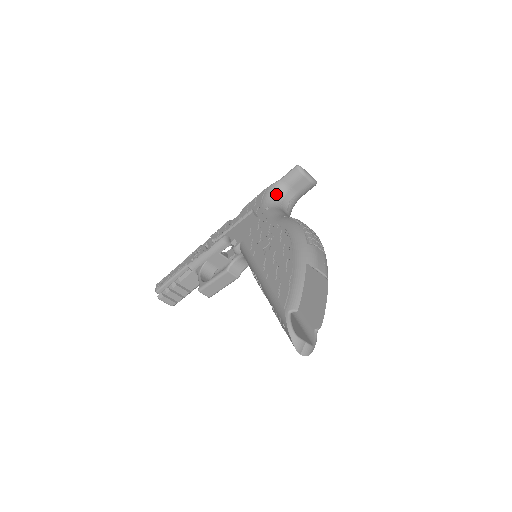
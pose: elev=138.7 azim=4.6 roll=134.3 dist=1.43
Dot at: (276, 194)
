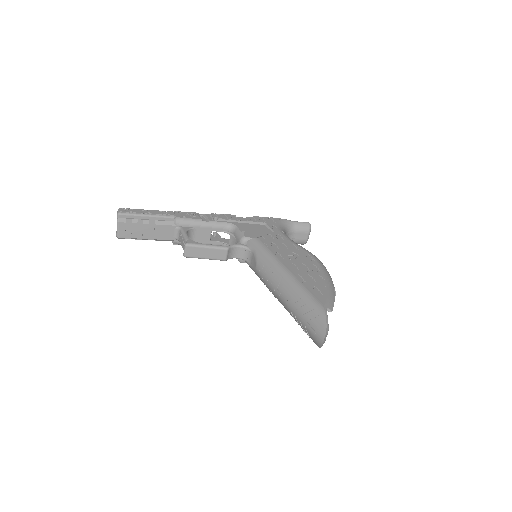
Dot at: (287, 228)
